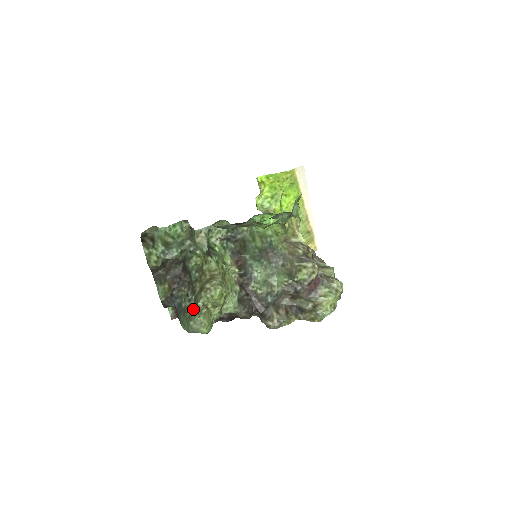
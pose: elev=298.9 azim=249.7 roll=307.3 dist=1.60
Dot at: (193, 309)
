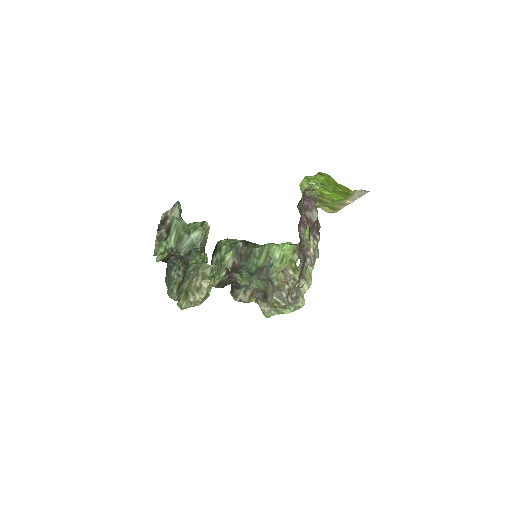
Dot at: (176, 289)
